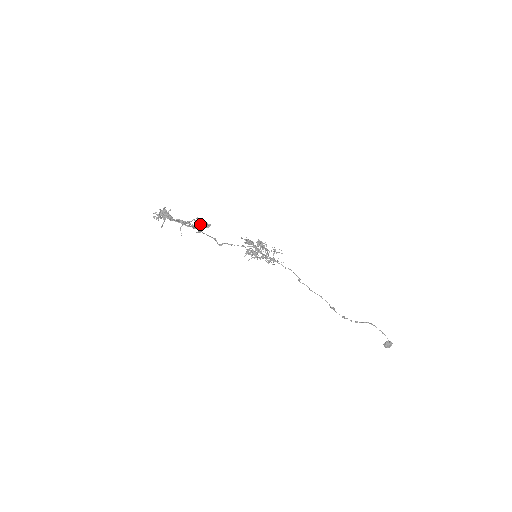
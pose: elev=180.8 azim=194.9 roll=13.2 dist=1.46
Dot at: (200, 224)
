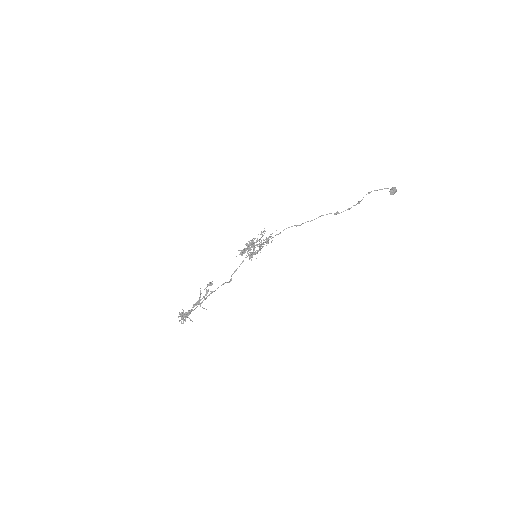
Dot at: (206, 289)
